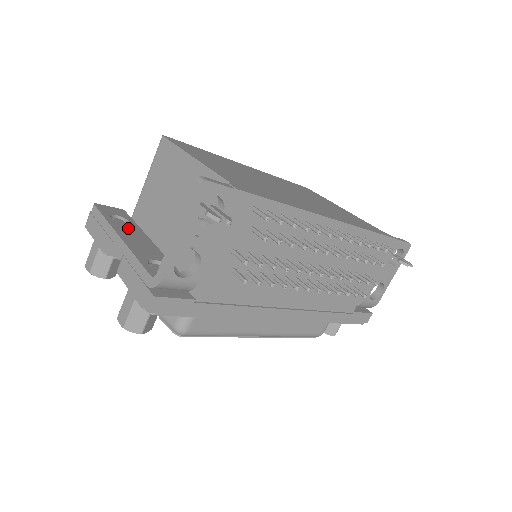
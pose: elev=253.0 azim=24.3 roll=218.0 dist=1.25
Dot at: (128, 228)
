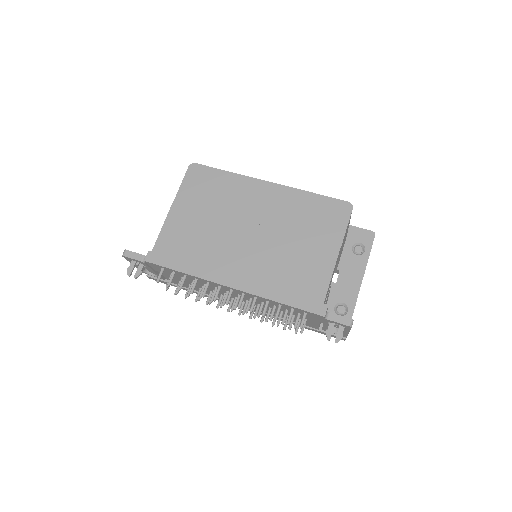
Dot at: occluded
